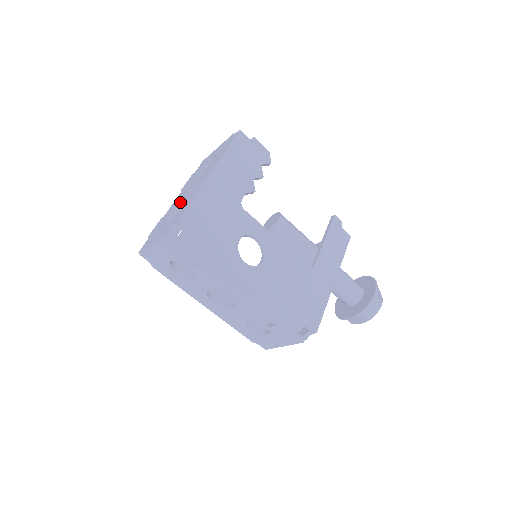
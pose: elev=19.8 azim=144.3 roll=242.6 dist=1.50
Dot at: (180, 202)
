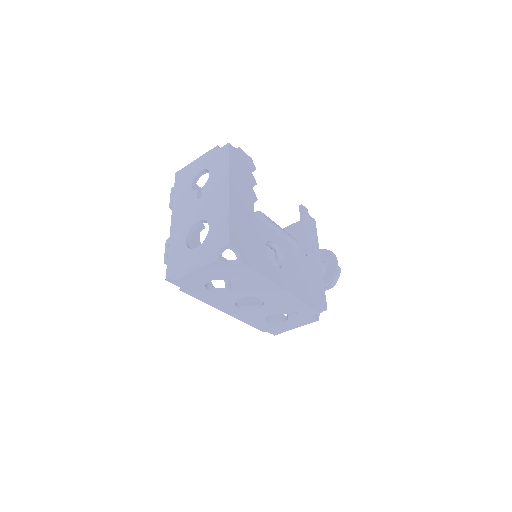
Dot at: (194, 222)
